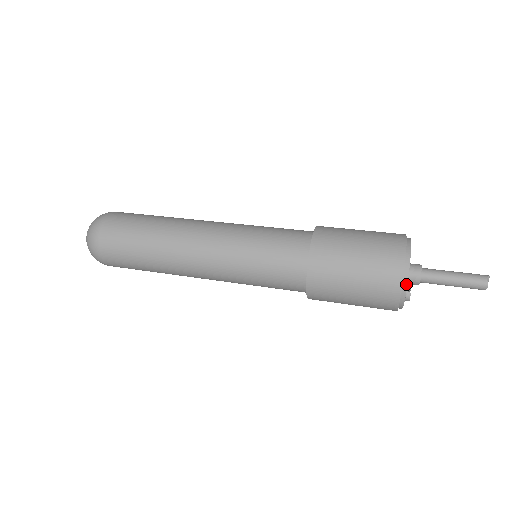
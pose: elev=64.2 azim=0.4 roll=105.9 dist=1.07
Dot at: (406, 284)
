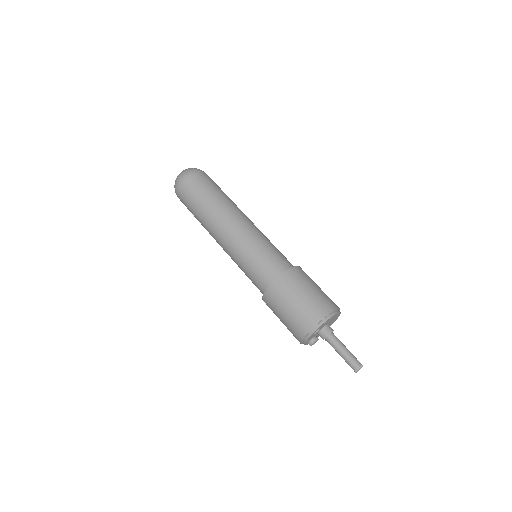
Dot at: (324, 322)
